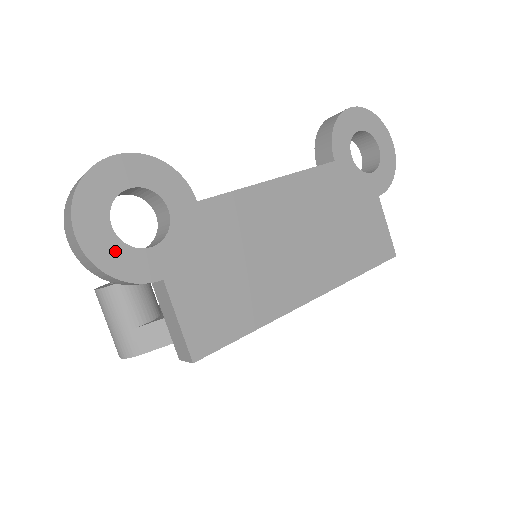
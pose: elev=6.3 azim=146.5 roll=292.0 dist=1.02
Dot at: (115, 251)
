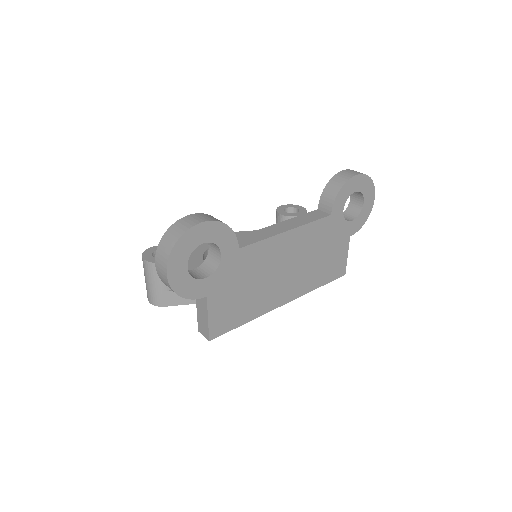
Dot at: (186, 282)
